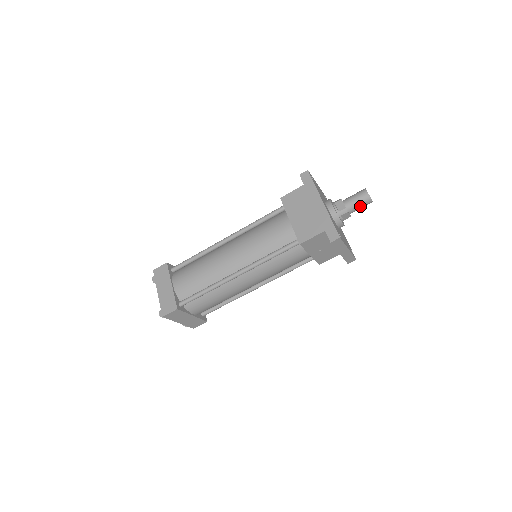
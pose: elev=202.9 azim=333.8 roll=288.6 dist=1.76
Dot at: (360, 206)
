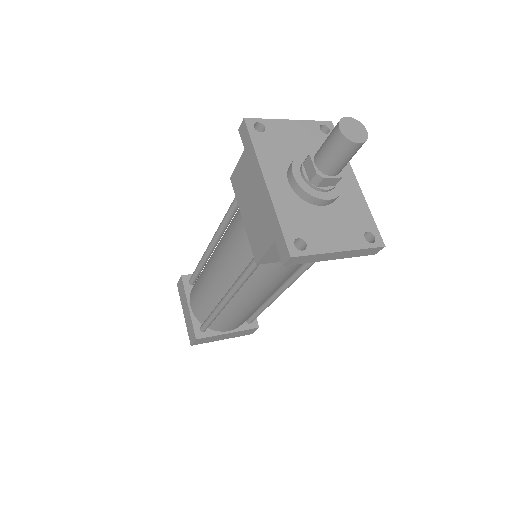
Dot at: (342, 159)
